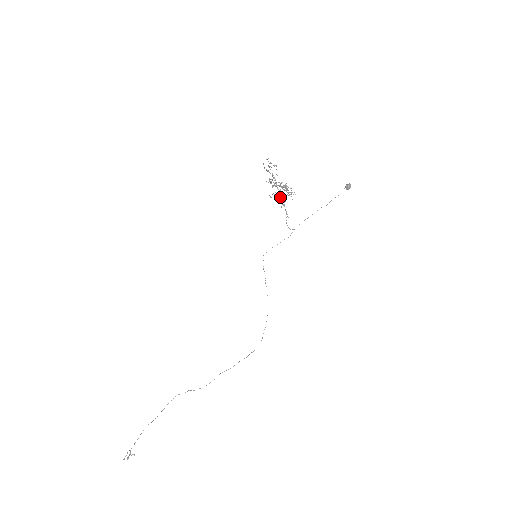
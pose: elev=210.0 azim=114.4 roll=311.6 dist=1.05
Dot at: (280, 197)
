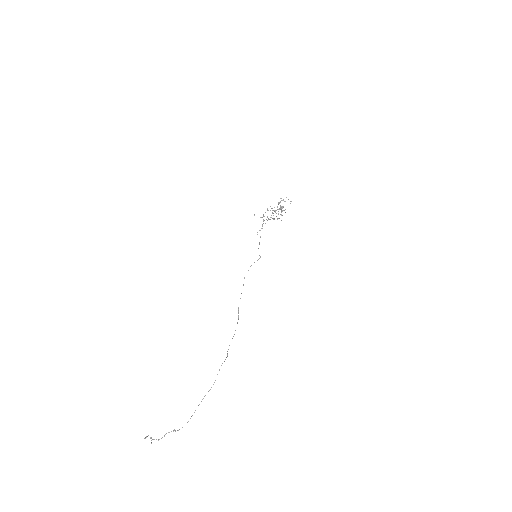
Dot at: (271, 217)
